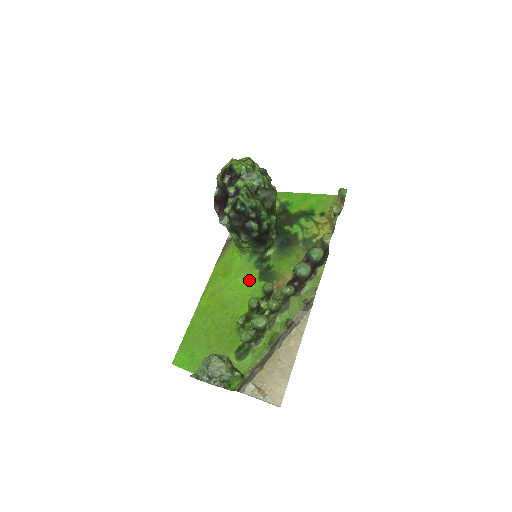
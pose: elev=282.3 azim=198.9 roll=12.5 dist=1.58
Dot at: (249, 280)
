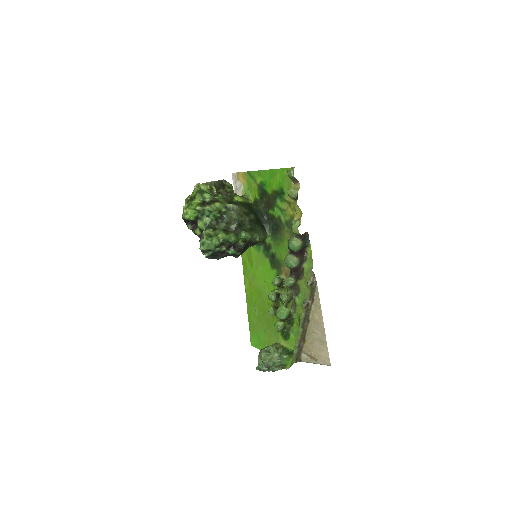
Dot at: (266, 269)
